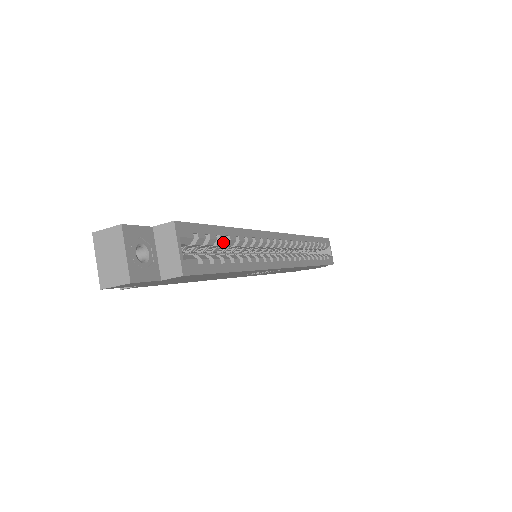
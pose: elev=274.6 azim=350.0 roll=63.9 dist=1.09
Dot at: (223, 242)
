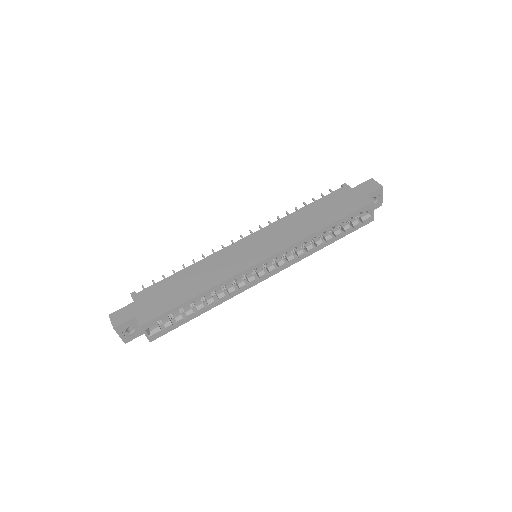
Dot at: (188, 306)
